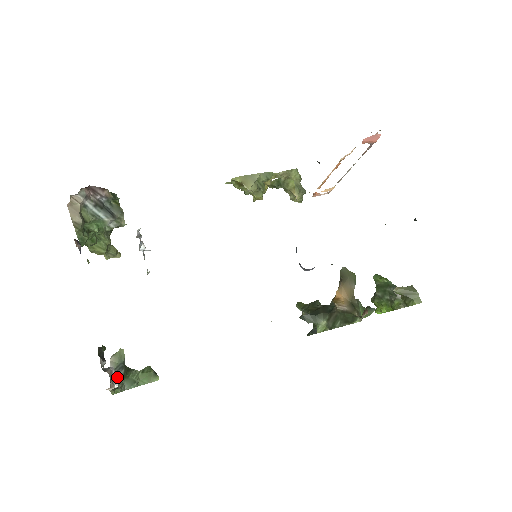
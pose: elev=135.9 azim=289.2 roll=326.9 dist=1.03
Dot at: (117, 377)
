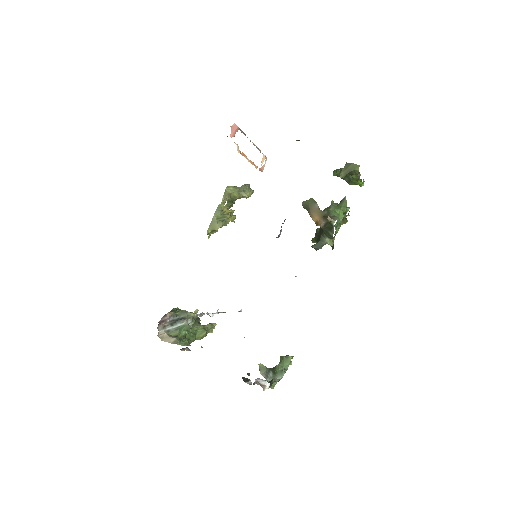
Dot at: (271, 378)
